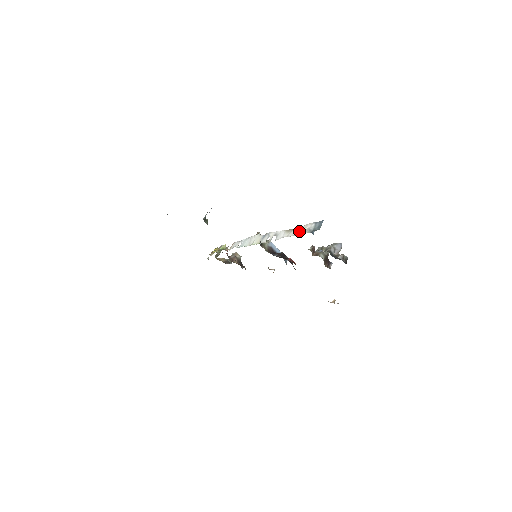
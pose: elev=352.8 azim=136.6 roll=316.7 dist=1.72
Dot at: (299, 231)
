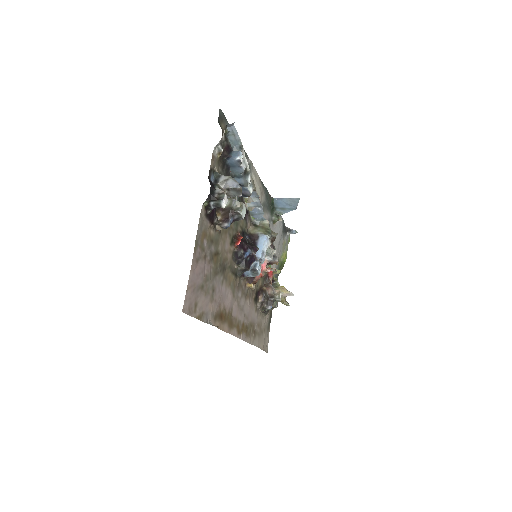
Dot at: occluded
